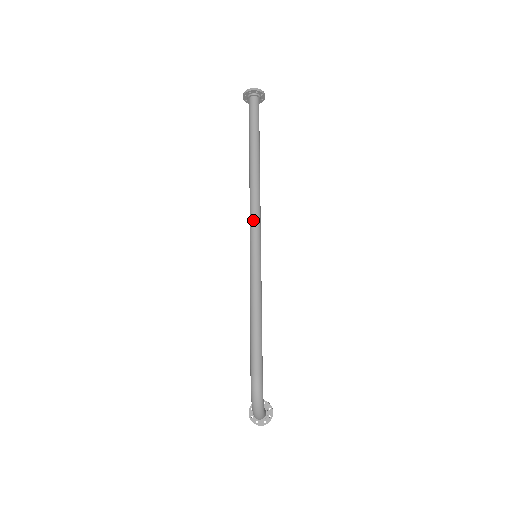
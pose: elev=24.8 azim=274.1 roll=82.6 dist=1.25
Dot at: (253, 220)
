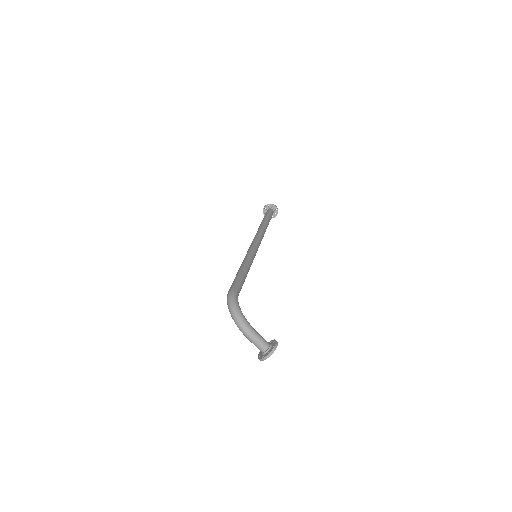
Dot at: (252, 241)
